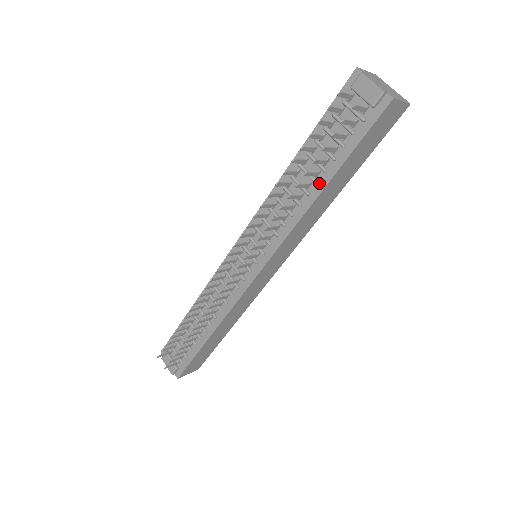
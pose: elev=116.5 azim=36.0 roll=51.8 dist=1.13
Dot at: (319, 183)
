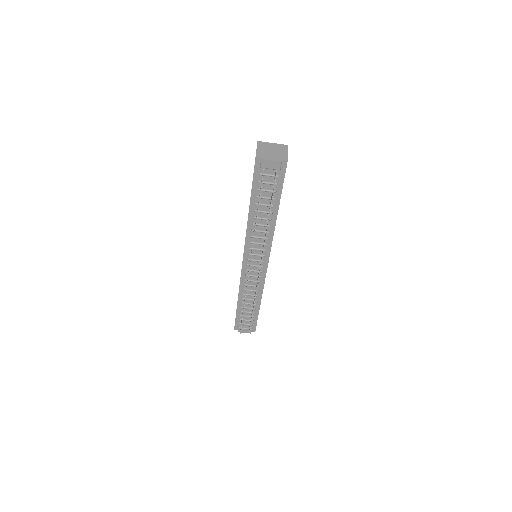
Dot at: (273, 212)
